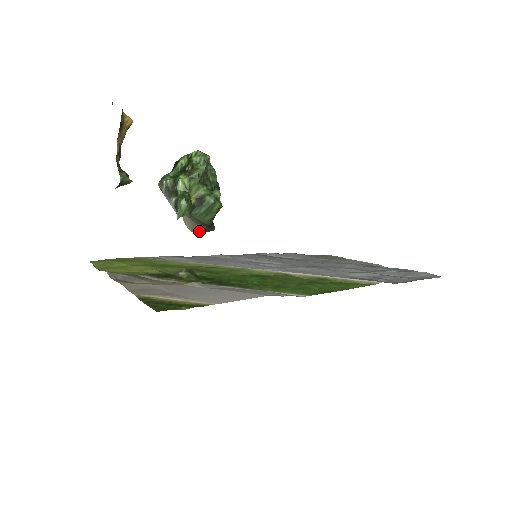
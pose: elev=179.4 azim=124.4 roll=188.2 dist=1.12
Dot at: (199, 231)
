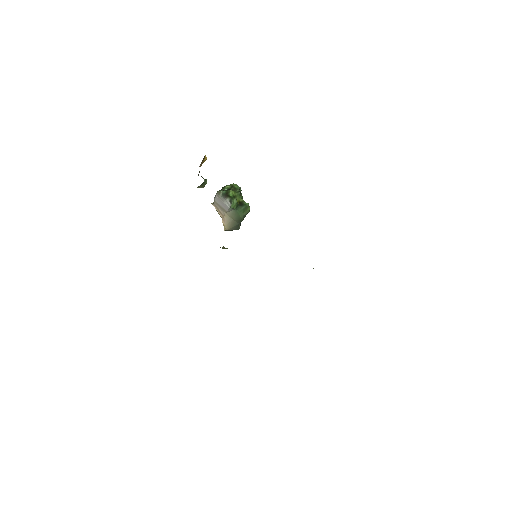
Dot at: (231, 228)
